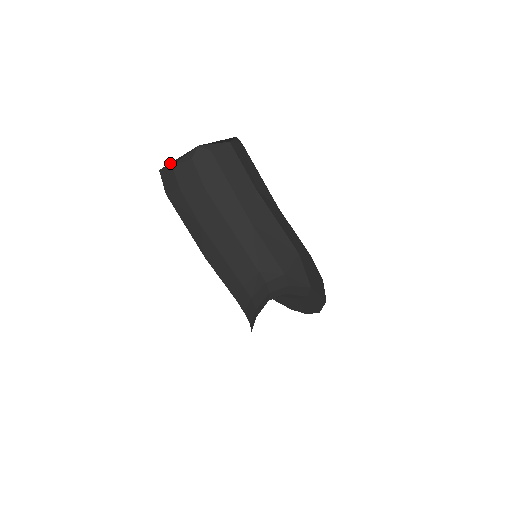
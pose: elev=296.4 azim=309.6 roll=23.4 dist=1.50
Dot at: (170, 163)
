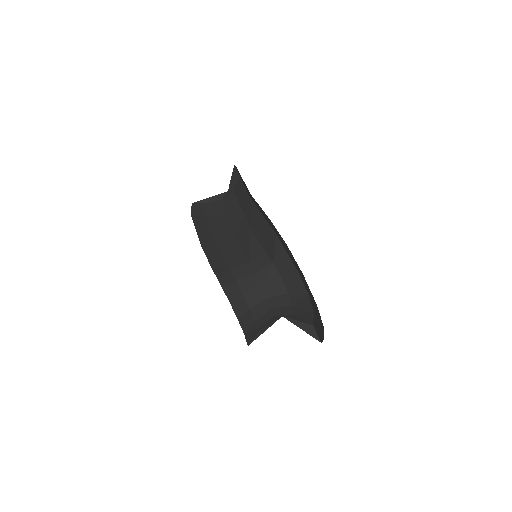
Dot at: (202, 200)
